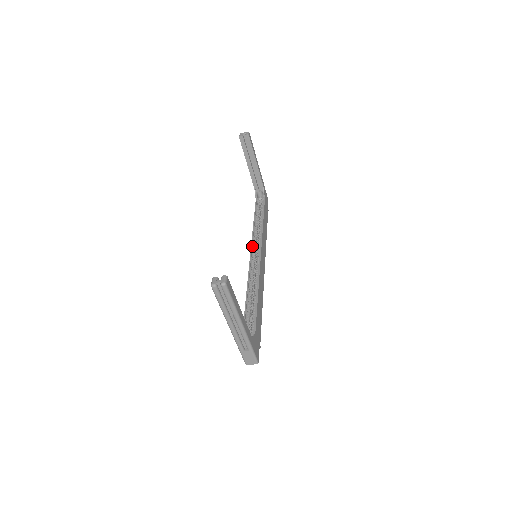
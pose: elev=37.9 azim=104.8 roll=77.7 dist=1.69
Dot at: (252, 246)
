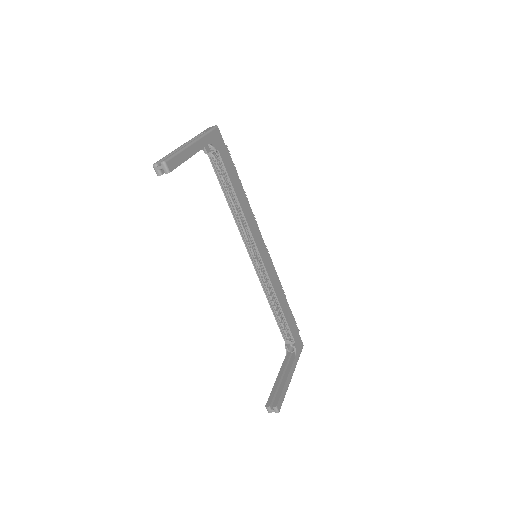
Dot at: (245, 243)
